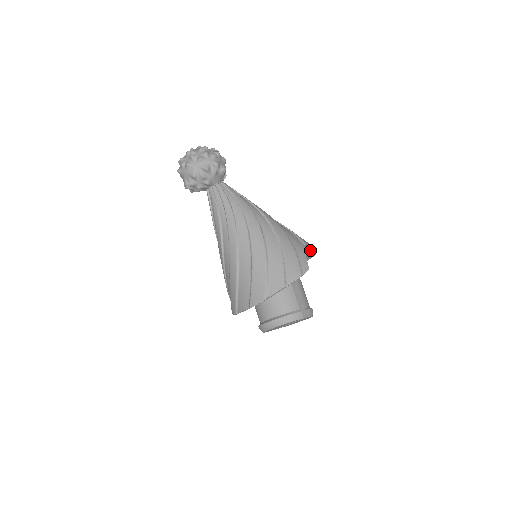
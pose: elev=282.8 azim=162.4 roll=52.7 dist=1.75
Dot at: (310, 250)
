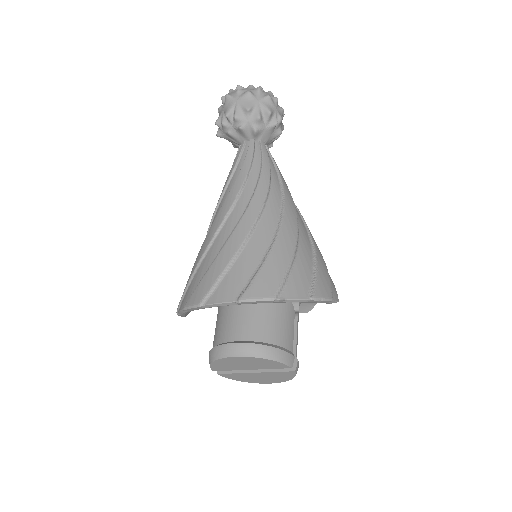
Dot at: occluded
